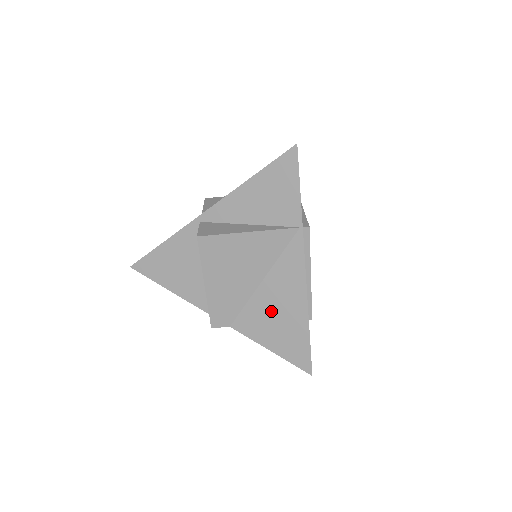
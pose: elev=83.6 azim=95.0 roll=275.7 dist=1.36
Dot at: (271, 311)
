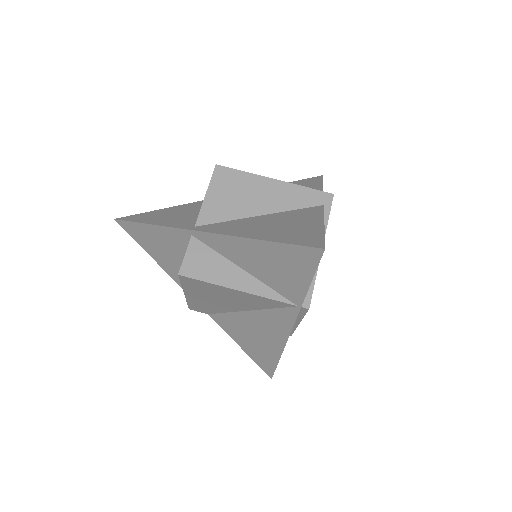
Dot at: (248, 331)
